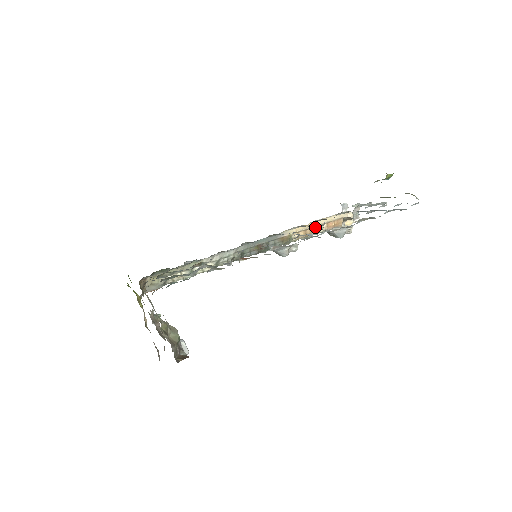
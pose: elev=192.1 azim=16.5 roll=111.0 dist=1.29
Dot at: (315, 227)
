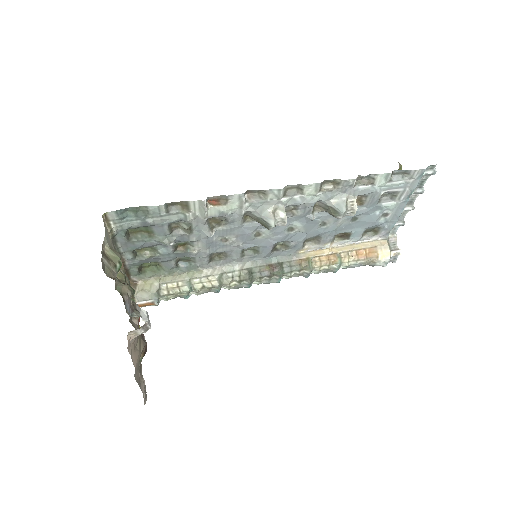
Dot at: (341, 254)
